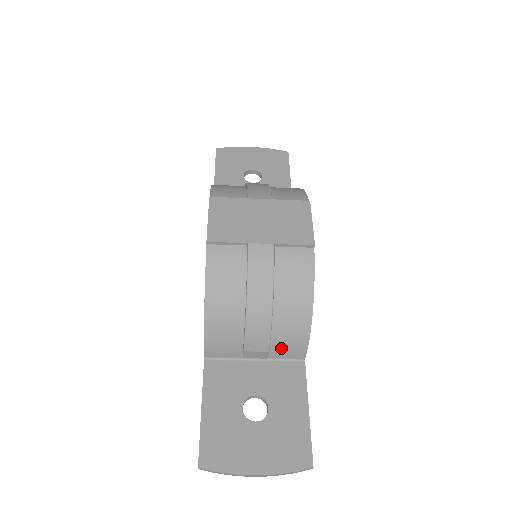
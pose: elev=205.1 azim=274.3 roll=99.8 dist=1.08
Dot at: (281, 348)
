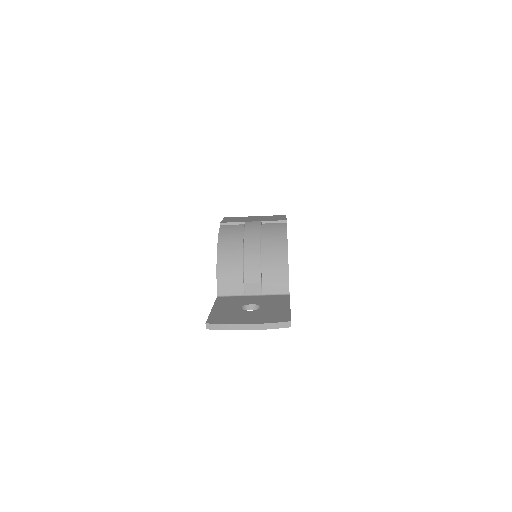
Dot at: (270, 281)
